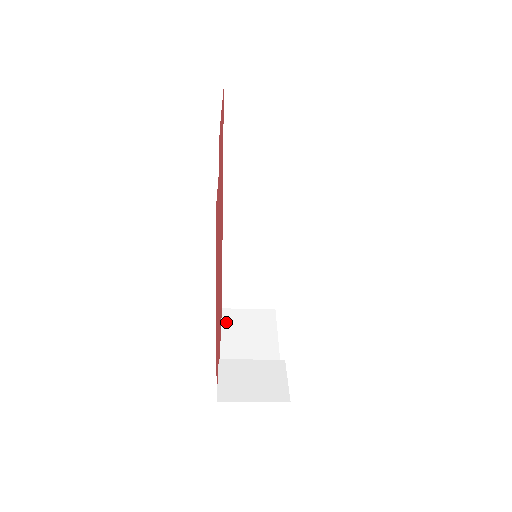
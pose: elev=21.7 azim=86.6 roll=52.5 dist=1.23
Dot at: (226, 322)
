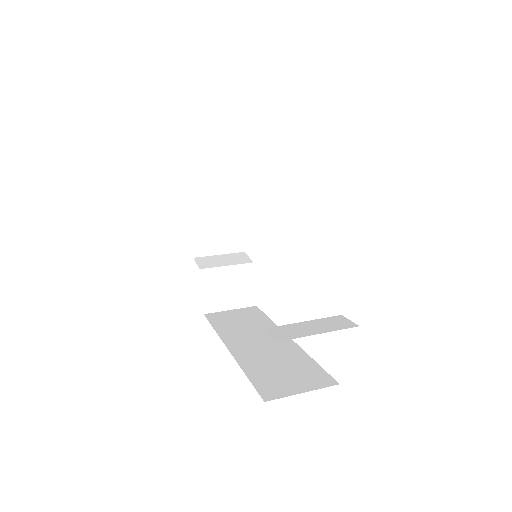
Dot at: (194, 193)
